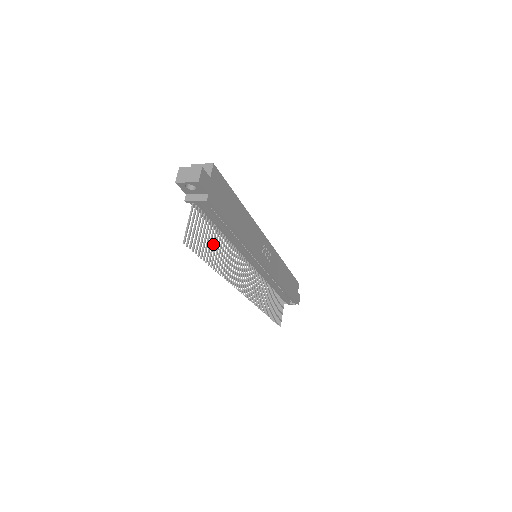
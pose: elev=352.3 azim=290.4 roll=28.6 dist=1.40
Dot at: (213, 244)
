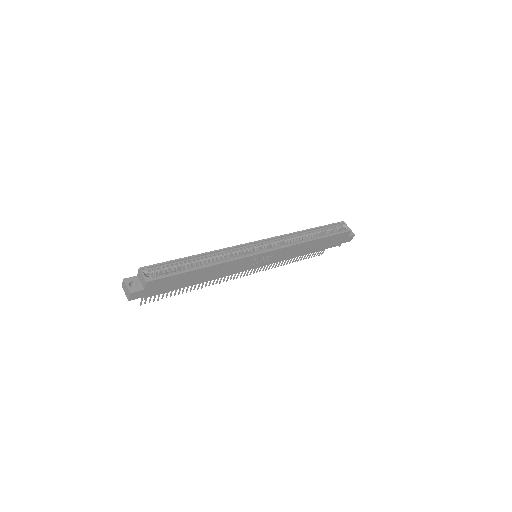
Dot at: occluded
